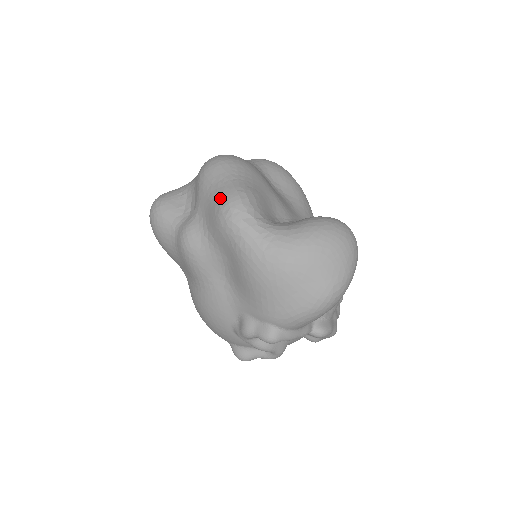
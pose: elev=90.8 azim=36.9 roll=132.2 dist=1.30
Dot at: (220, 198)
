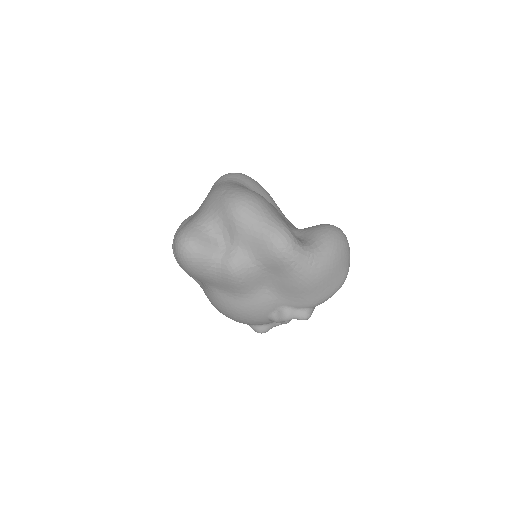
Dot at: (270, 236)
